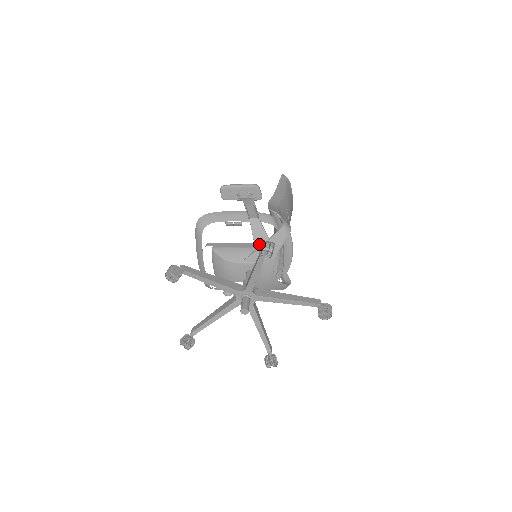
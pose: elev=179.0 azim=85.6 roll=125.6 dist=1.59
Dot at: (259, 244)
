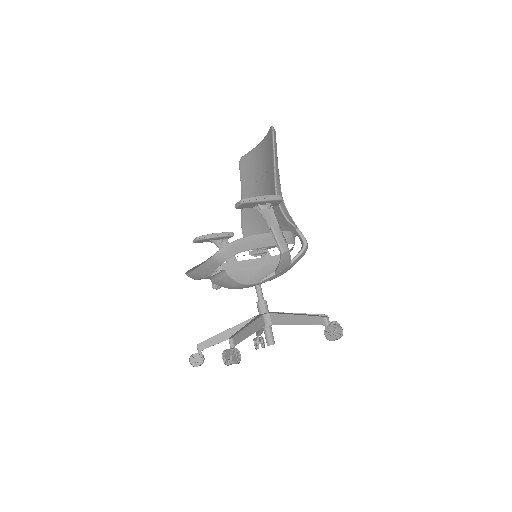
Dot at: (281, 270)
